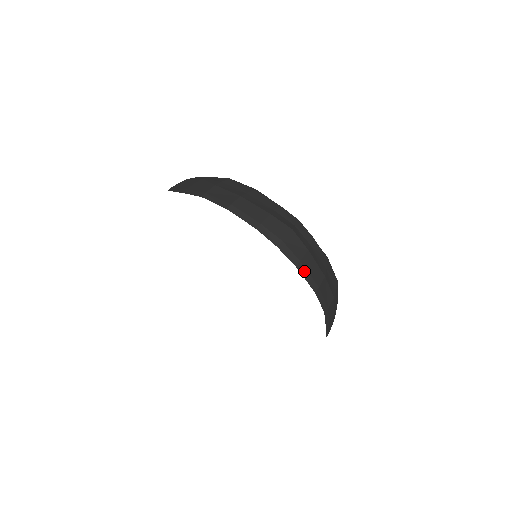
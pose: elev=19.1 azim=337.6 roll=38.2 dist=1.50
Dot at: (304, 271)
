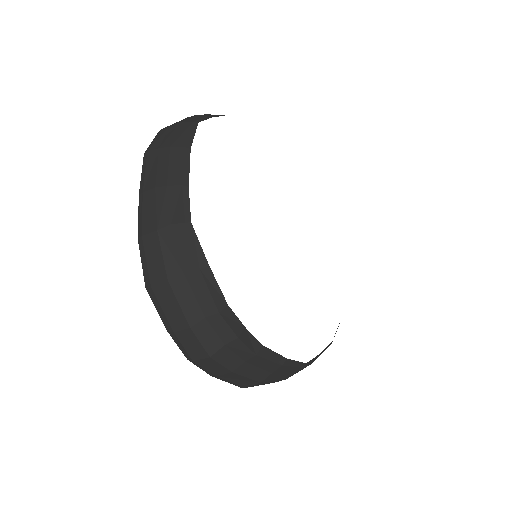
Dot at: (224, 379)
